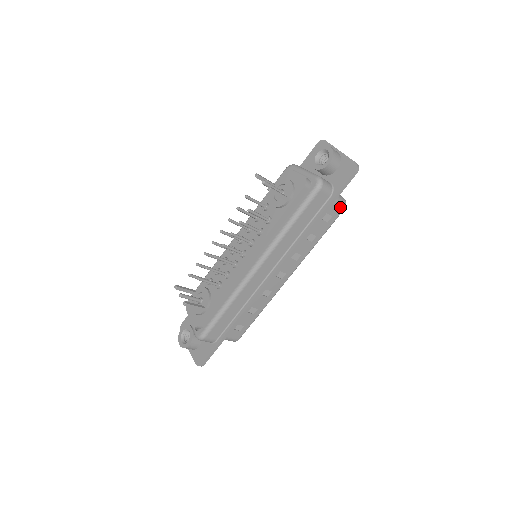
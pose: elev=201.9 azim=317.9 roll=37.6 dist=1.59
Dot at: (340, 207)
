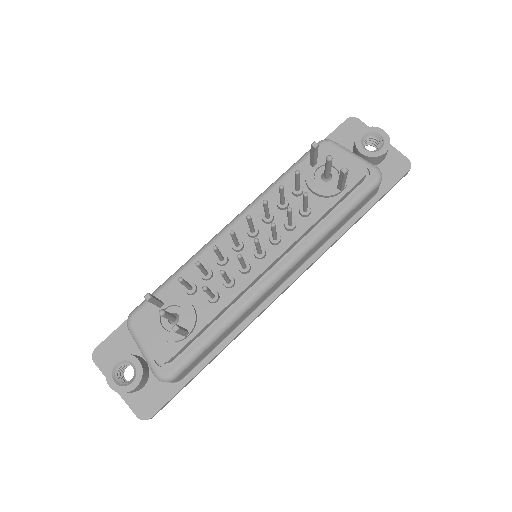
Dot at: occluded
